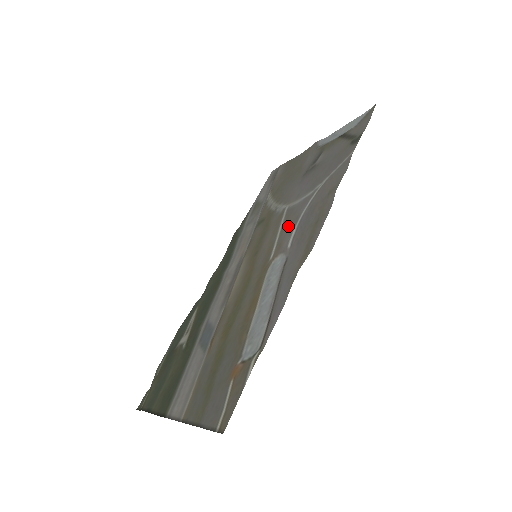
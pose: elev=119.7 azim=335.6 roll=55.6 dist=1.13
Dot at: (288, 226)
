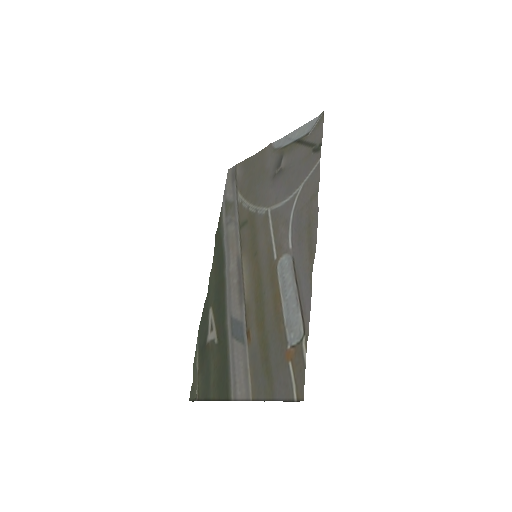
Dot at: (280, 228)
